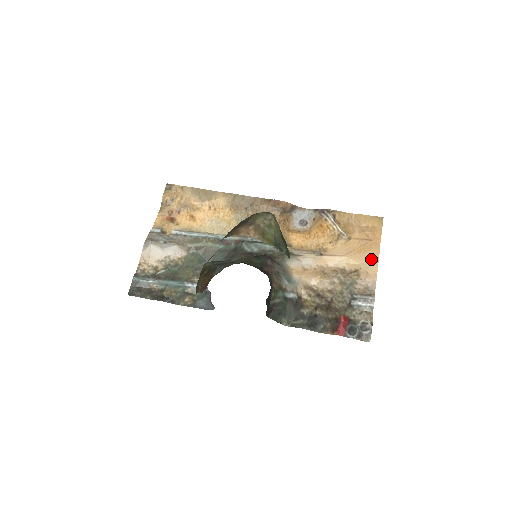
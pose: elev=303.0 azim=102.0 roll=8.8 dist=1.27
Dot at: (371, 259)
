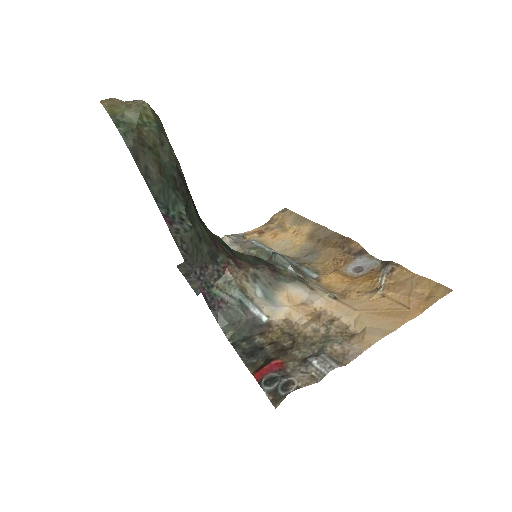
Dot at: (385, 327)
